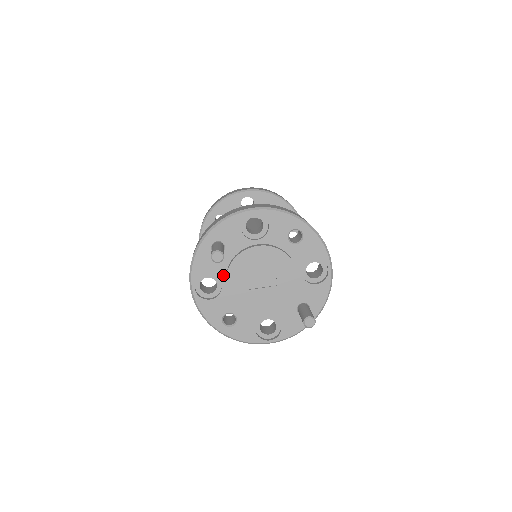
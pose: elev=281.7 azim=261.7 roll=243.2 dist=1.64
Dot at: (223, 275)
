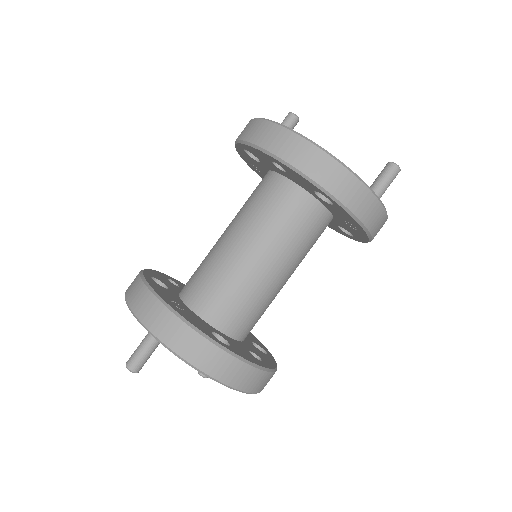
Dot at: occluded
